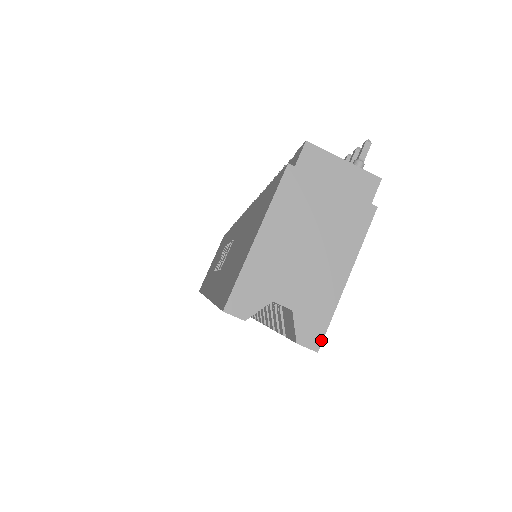
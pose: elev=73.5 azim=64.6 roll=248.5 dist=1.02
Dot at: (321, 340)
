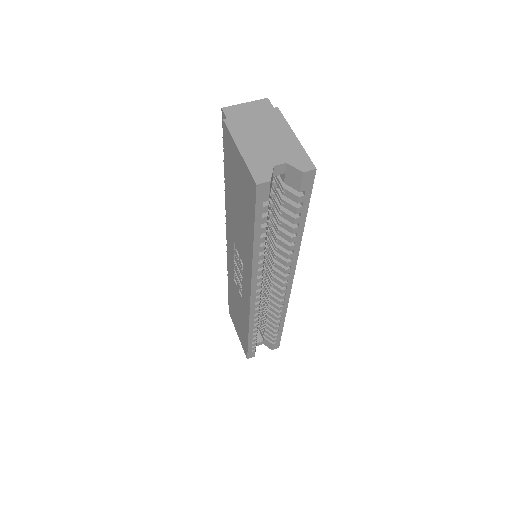
Dot at: (312, 164)
